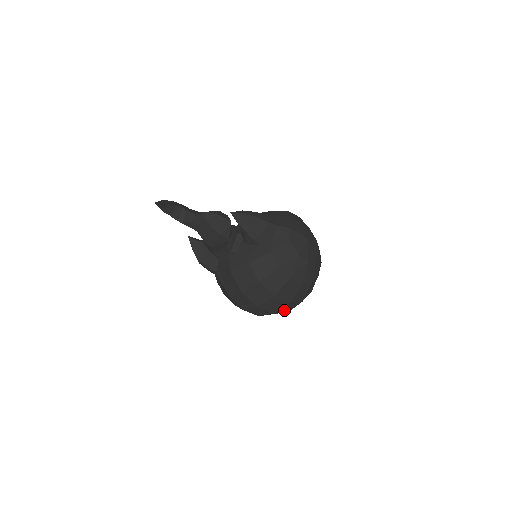
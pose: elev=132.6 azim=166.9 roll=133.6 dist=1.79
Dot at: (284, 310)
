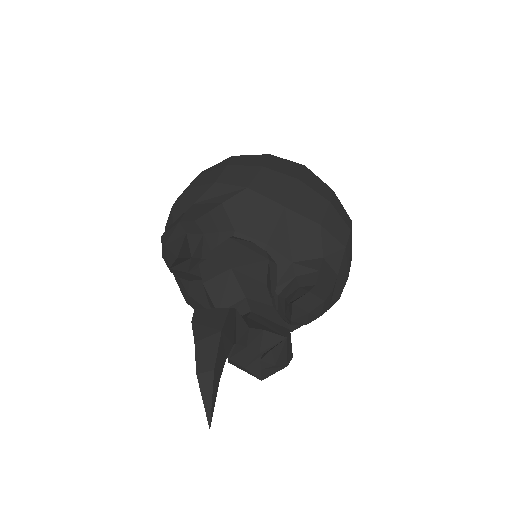
Dot at: occluded
